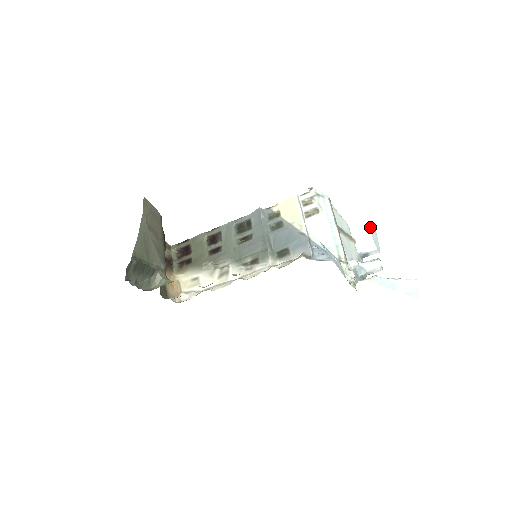
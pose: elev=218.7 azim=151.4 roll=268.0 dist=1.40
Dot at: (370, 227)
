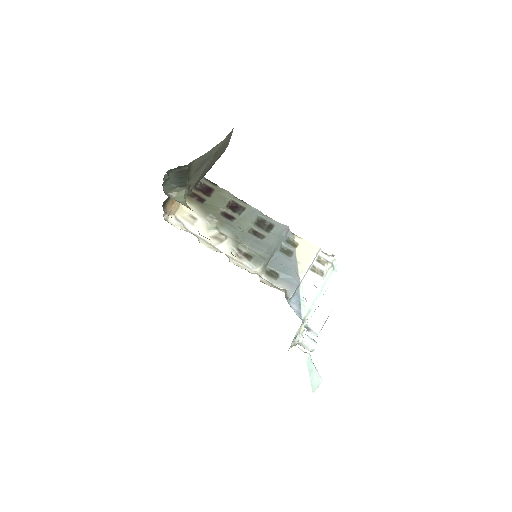
Dot at: occluded
